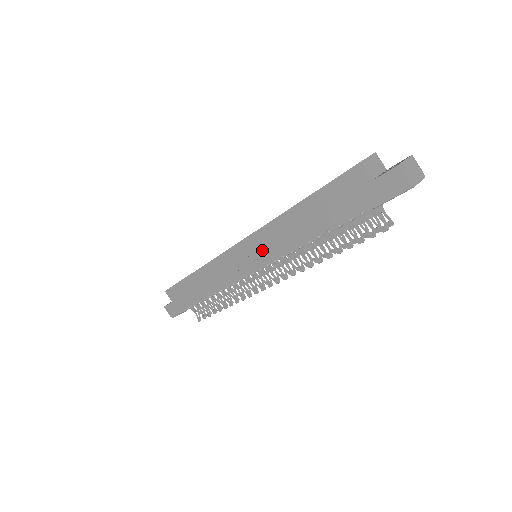
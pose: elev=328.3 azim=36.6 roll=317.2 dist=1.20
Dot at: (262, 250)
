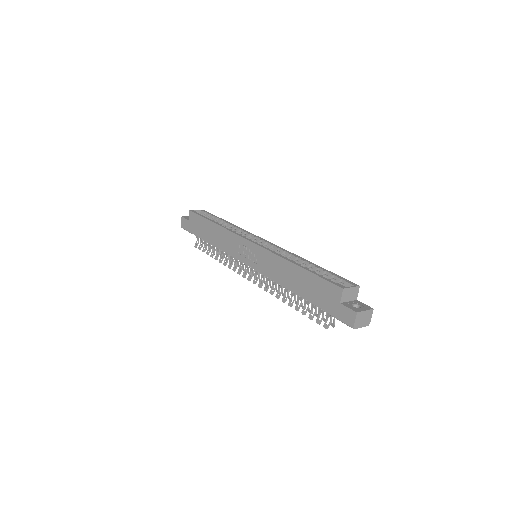
Dot at: (260, 261)
